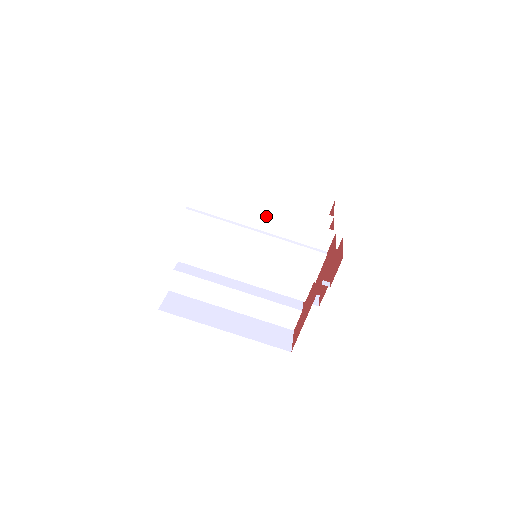
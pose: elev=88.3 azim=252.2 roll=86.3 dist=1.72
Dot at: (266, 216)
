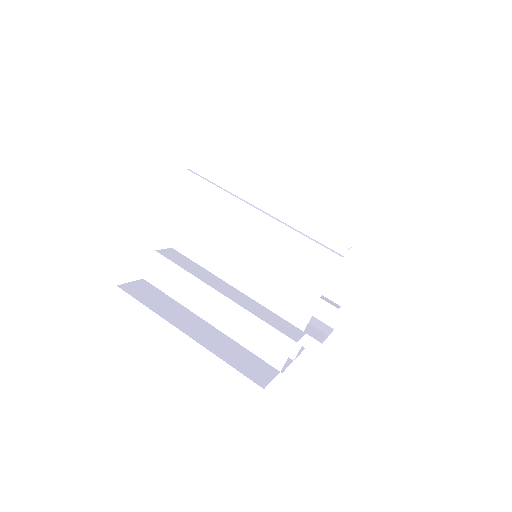
Dot at: (275, 193)
